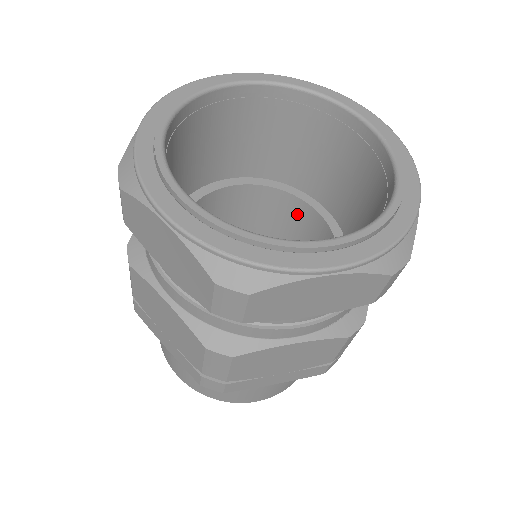
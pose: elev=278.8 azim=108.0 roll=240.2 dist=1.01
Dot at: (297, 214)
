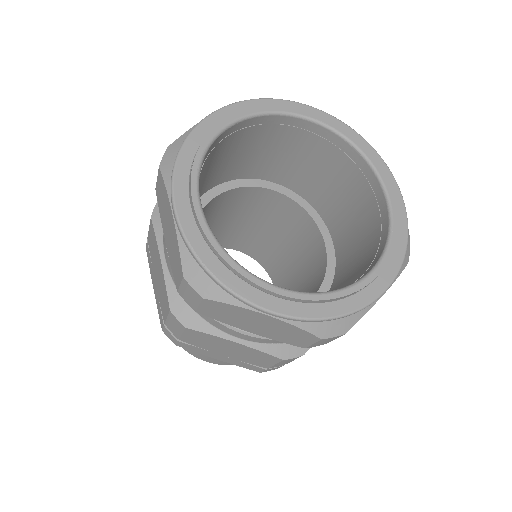
Dot at: (312, 237)
